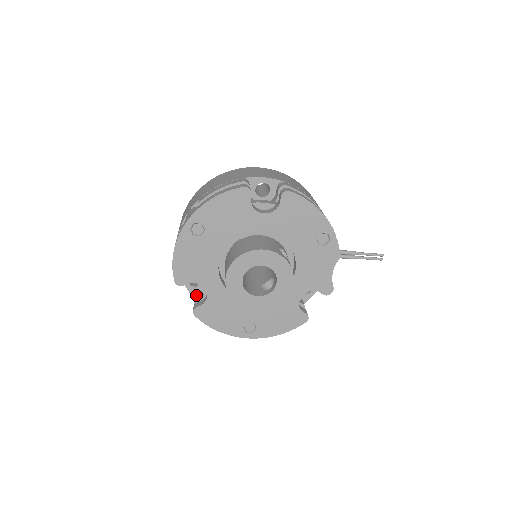
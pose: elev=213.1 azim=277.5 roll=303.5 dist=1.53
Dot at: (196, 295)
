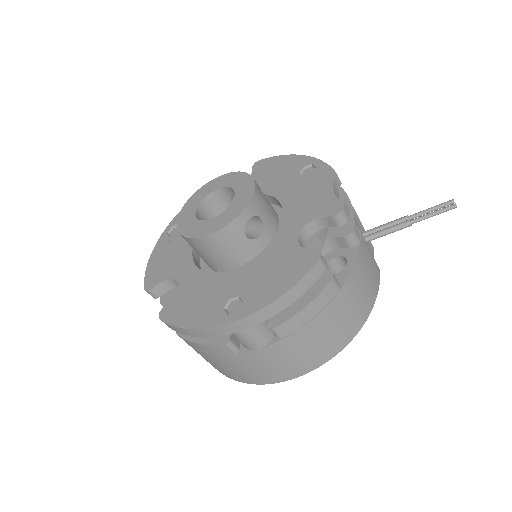
Dot at: occluded
